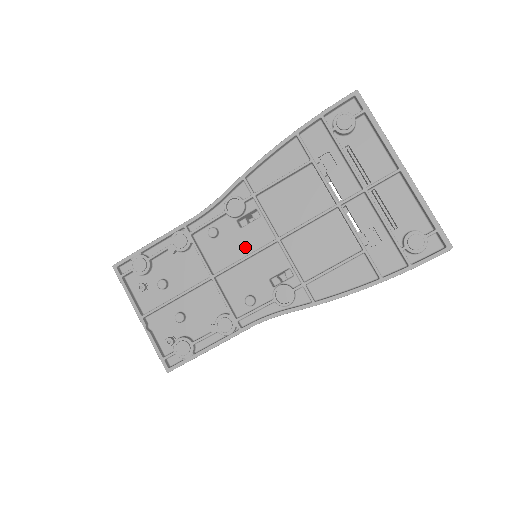
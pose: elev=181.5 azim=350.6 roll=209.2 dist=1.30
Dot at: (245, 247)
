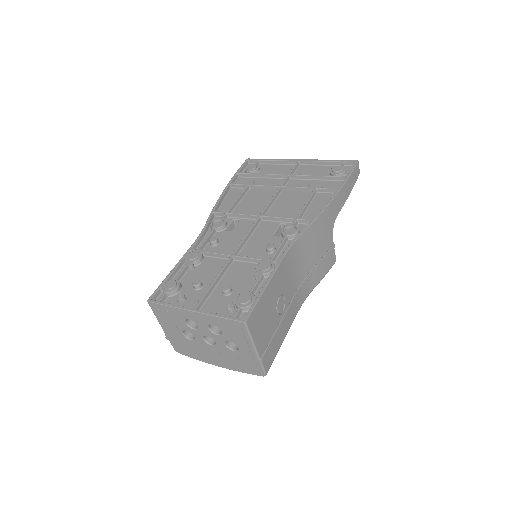
Dot at: (242, 235)
